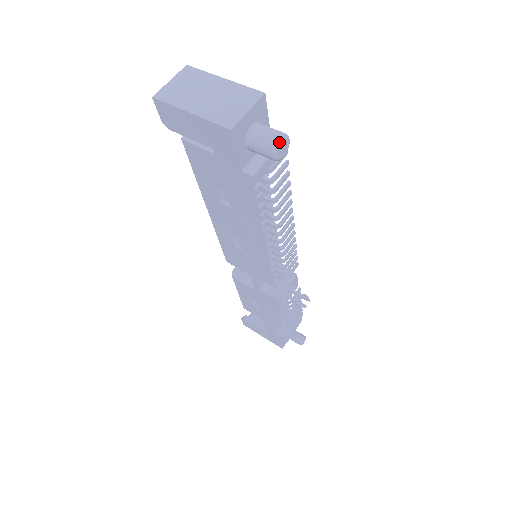
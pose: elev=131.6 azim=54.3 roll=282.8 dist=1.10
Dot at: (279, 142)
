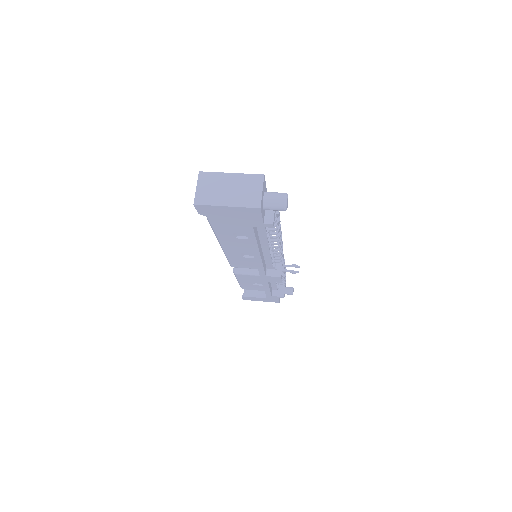
Dot at: (286, 201)
